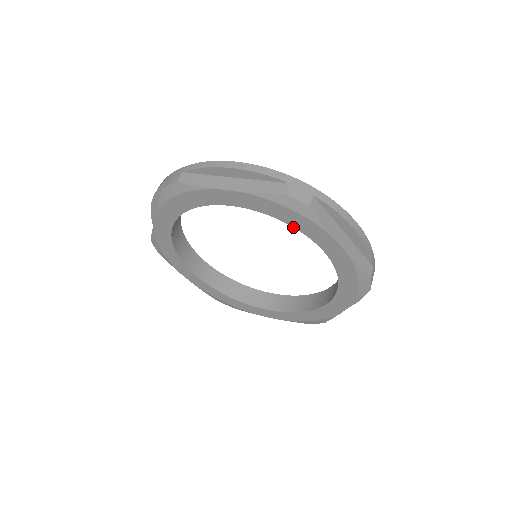
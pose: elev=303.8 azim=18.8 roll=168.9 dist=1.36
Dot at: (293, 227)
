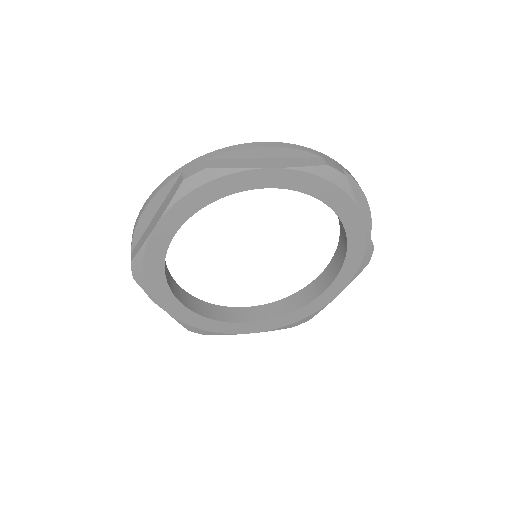
Dot at: occluded
